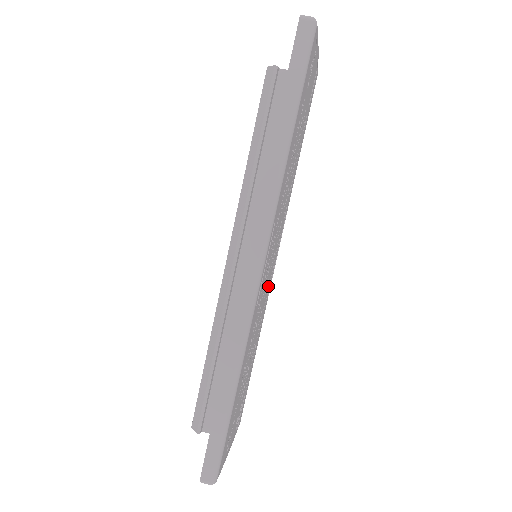
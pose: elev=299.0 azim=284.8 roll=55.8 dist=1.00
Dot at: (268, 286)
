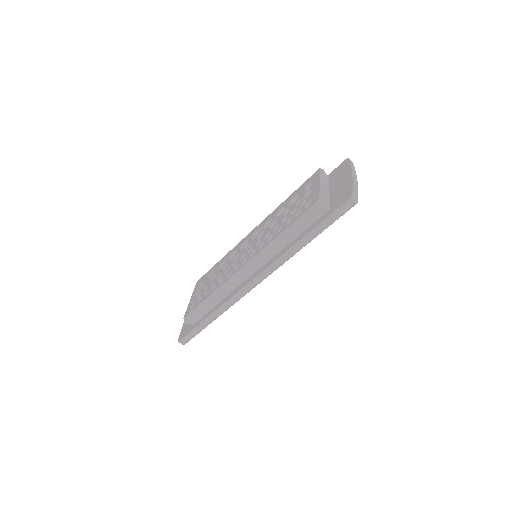
Dot at: occluded
